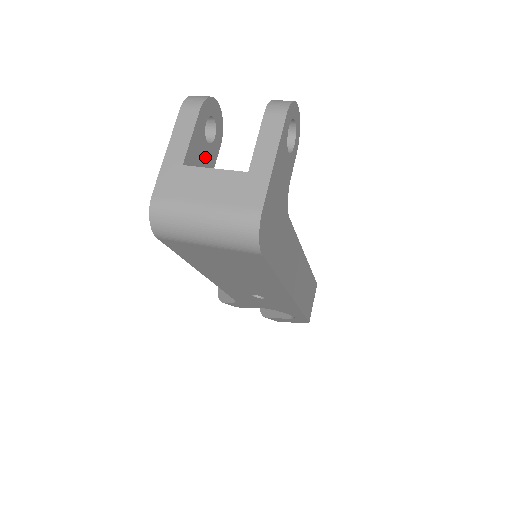
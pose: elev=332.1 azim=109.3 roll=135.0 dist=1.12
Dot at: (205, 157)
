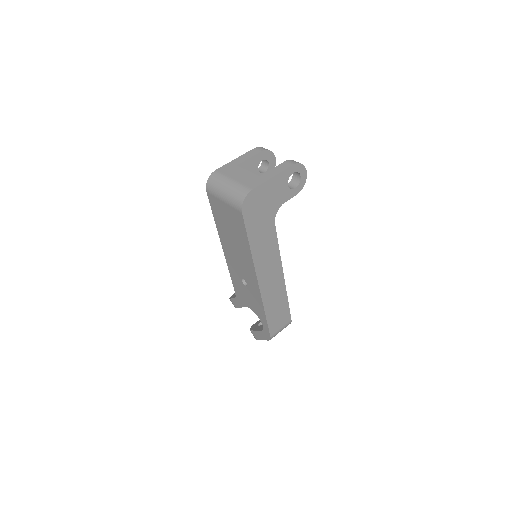
Dot at: occluded
